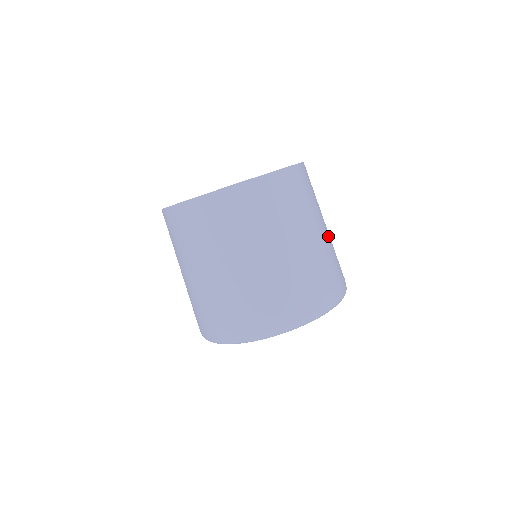
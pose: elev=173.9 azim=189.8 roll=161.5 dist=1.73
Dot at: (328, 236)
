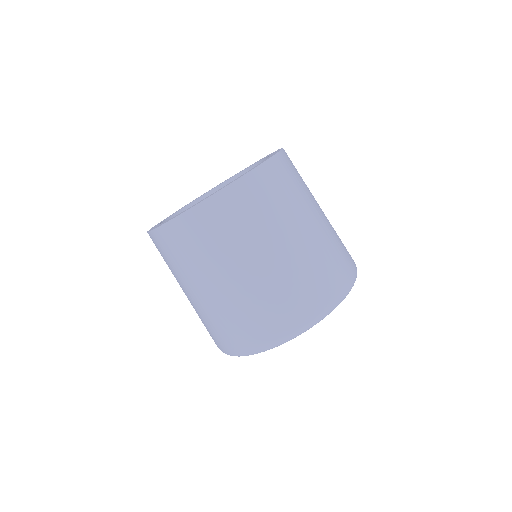
Dot at: occluded
